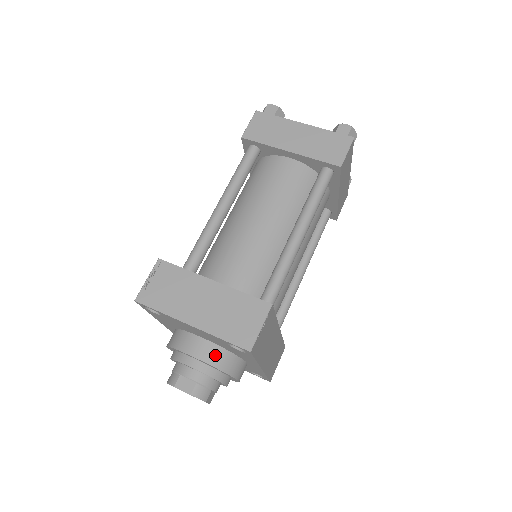
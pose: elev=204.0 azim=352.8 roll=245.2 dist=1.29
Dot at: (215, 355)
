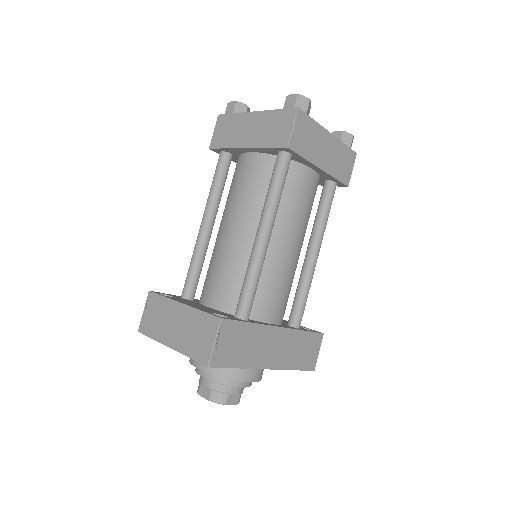
Dot at: occluded
